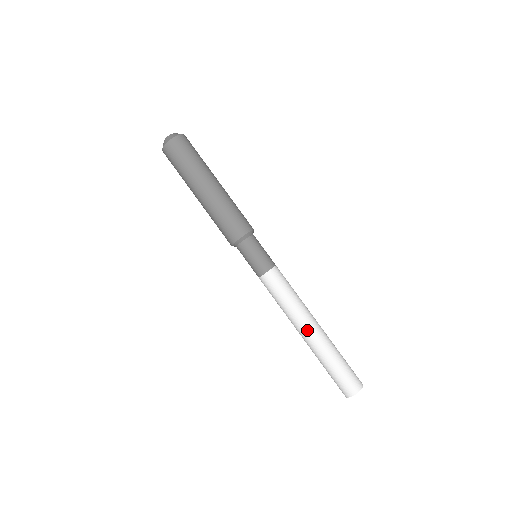
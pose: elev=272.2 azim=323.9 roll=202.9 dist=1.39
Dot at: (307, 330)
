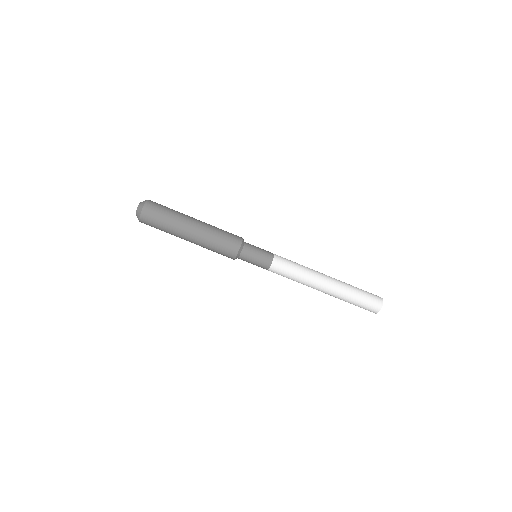
Dot at: (325, 282)
